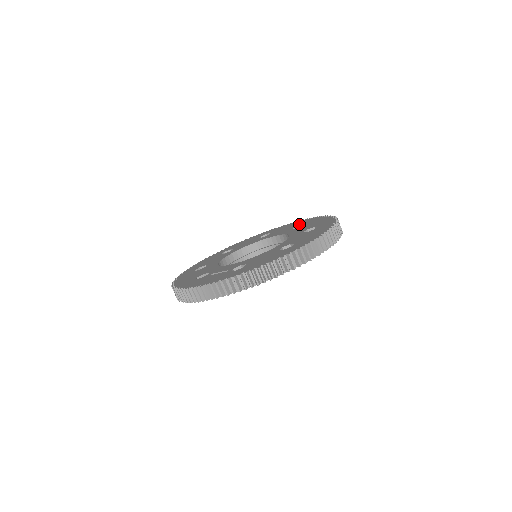
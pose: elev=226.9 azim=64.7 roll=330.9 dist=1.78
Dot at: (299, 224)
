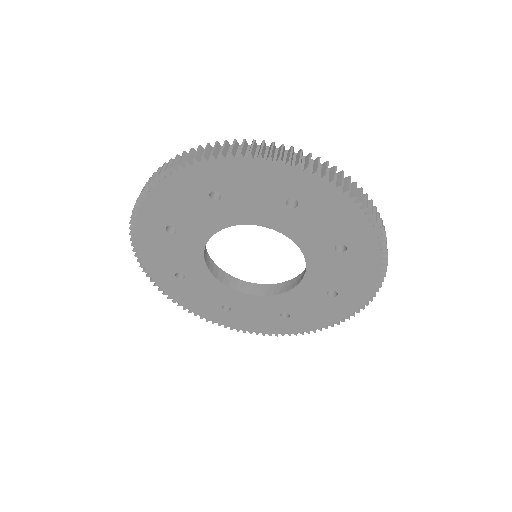
Dot at: occluded
